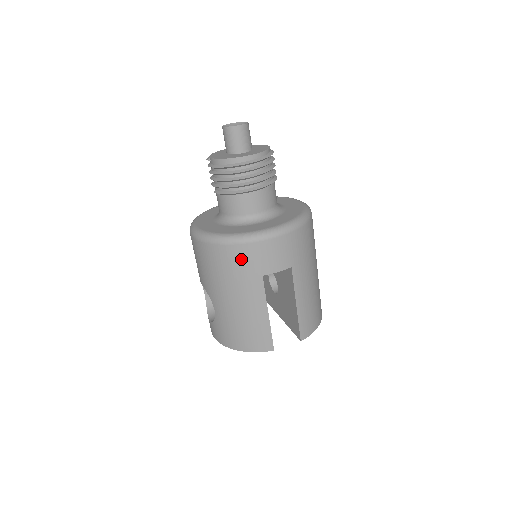
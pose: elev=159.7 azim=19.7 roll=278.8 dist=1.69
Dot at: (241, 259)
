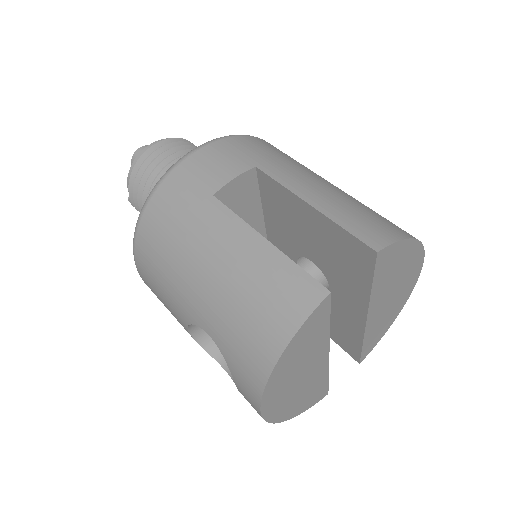
Dot at: (171, 202)
